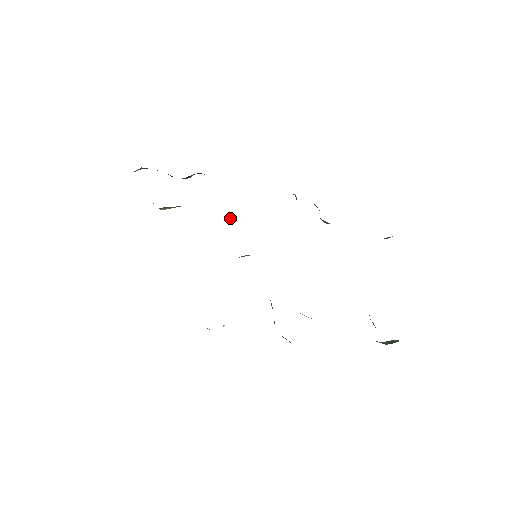
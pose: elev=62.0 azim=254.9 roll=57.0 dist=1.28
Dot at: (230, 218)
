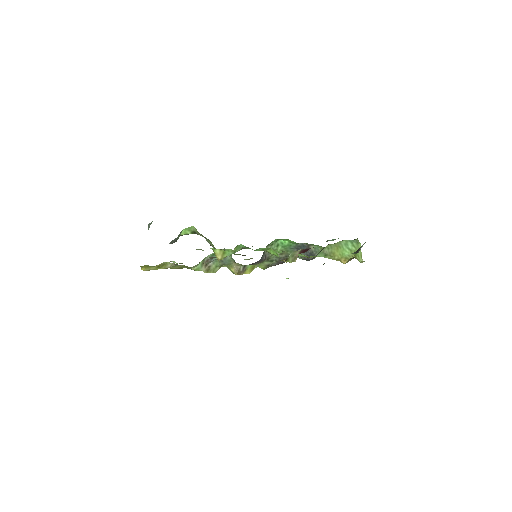
Dot at: occluded
